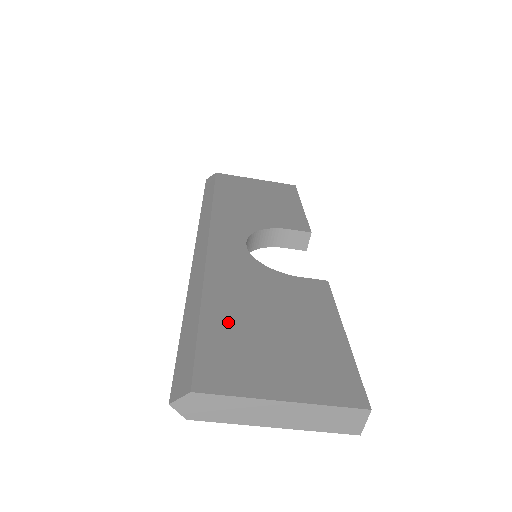
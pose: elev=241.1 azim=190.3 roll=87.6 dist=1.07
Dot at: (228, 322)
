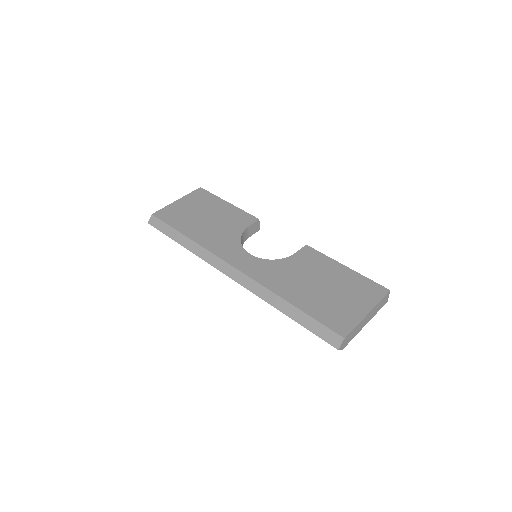
Dot at: (310, 301)
